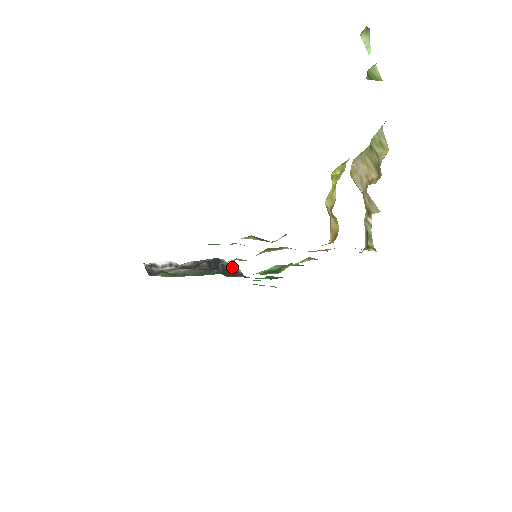
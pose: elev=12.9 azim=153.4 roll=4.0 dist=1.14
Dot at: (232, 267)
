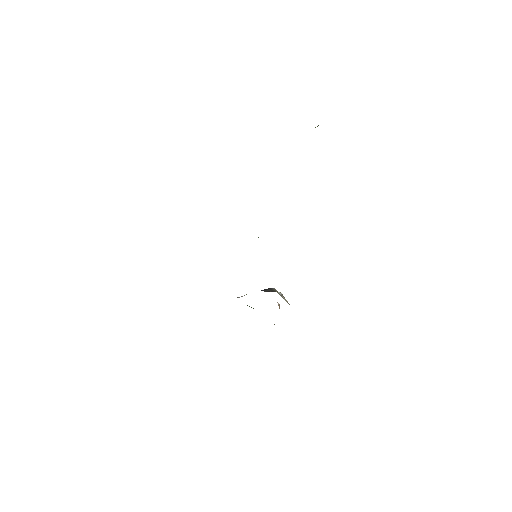
Dot at: occluded
